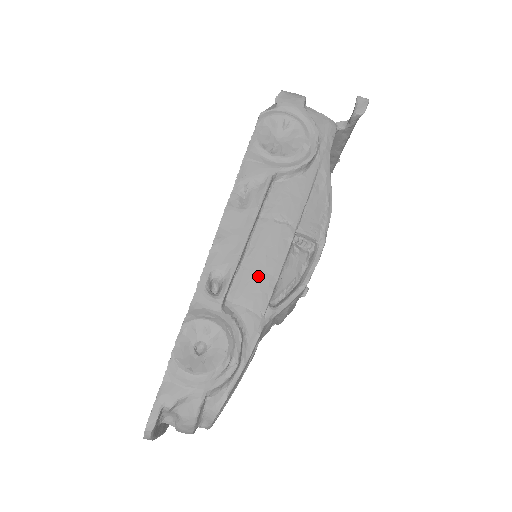
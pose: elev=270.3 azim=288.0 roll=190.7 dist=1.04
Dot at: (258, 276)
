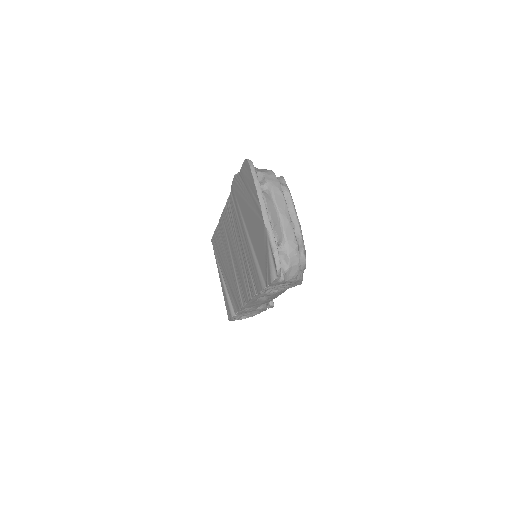
Dot at: occluded
